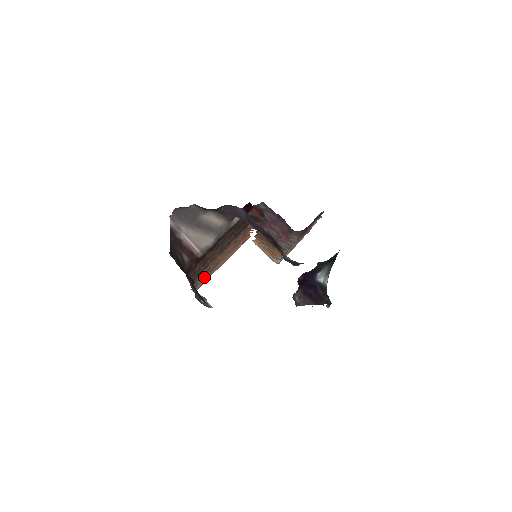
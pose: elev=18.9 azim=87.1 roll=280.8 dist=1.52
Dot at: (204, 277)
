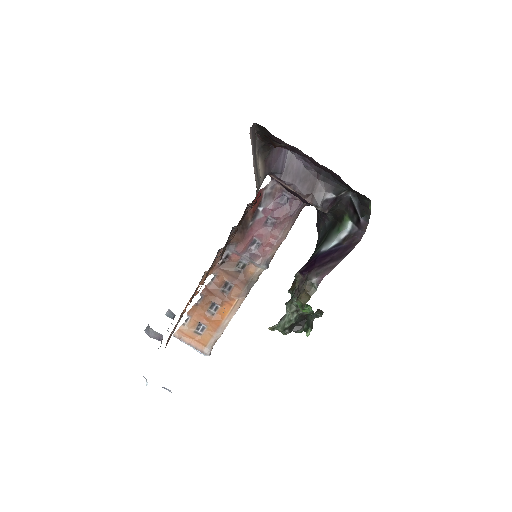
Dot at: (178, 322)
